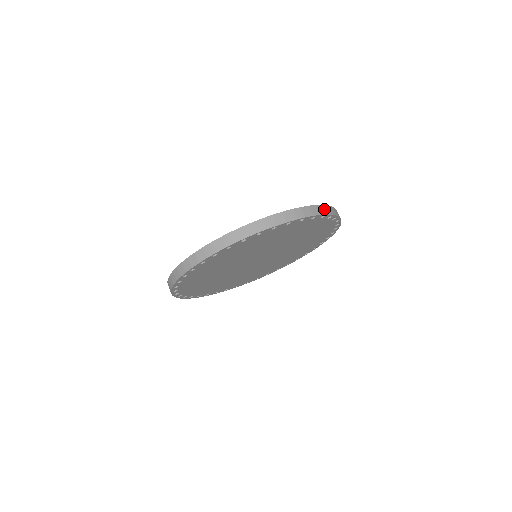
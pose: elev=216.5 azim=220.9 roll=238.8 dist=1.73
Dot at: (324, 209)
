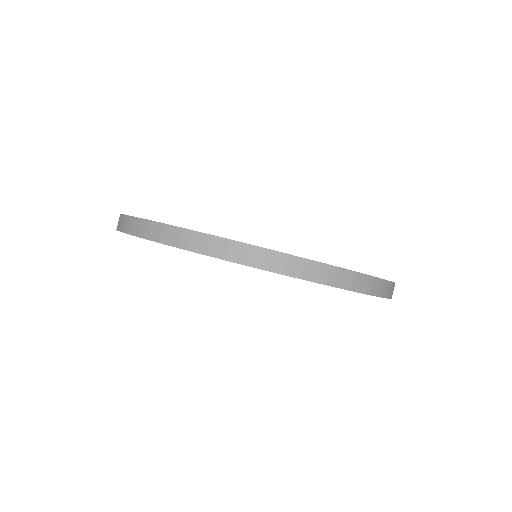
Dot at: (249, 254)
